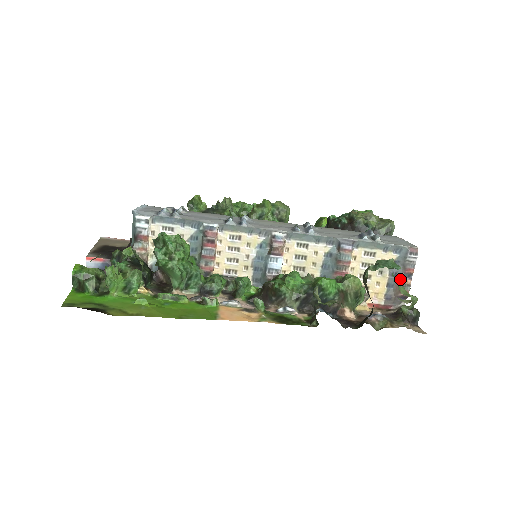
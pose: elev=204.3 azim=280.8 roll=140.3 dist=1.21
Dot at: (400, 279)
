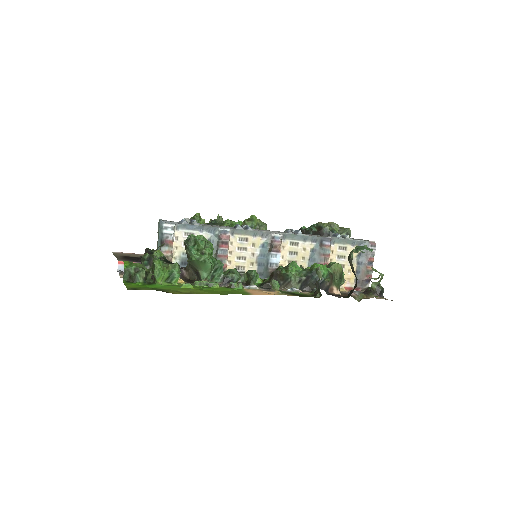
Dot at: (365, 266)
